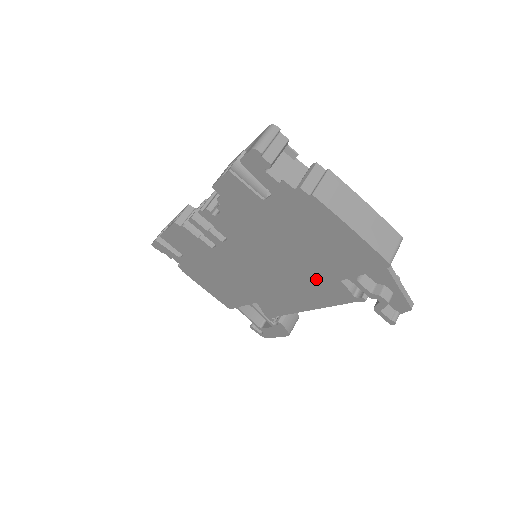
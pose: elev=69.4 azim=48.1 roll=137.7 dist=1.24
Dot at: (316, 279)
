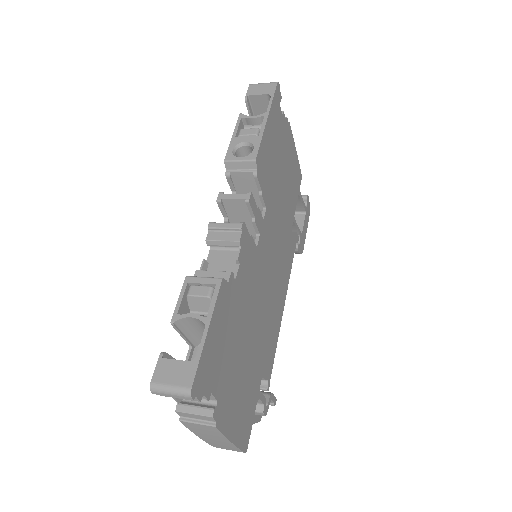
Dot at: occluded
